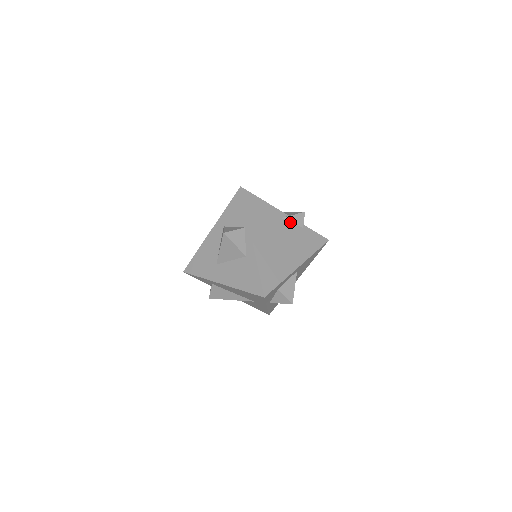
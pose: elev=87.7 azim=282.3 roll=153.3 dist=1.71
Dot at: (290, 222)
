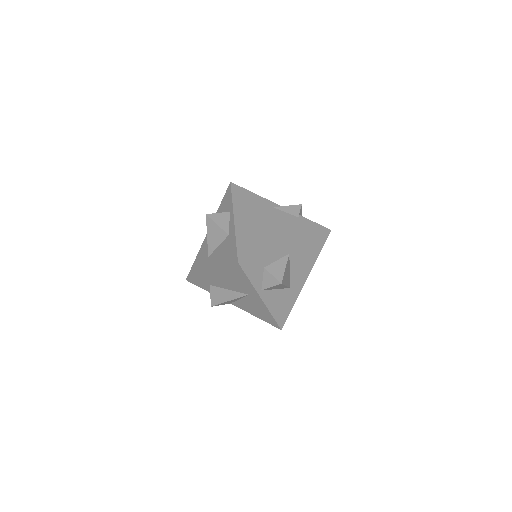
Dot at: (283, 211)
